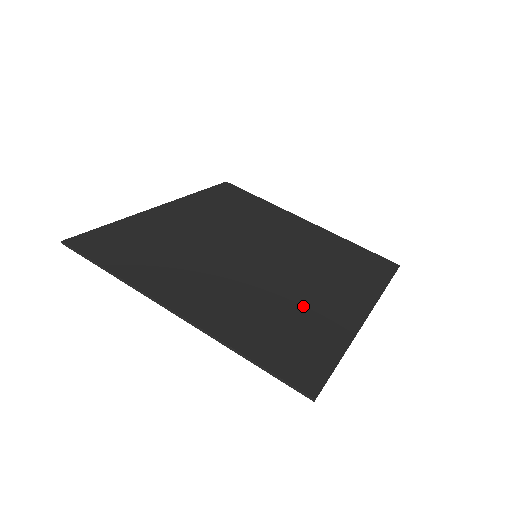
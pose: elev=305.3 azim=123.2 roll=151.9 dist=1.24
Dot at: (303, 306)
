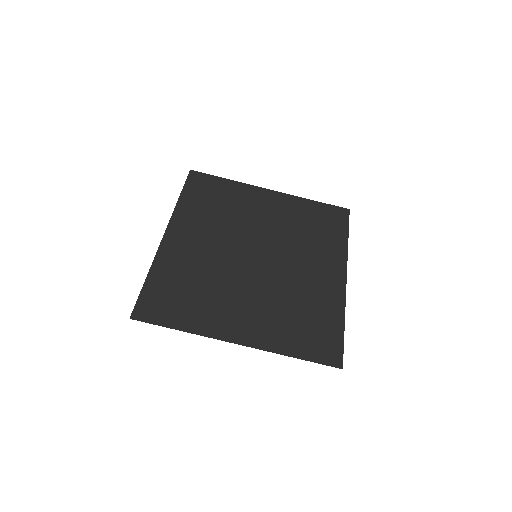
Dot at: (306, 293)
